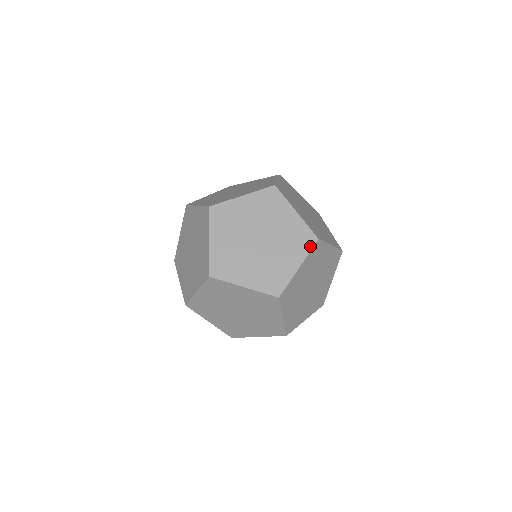
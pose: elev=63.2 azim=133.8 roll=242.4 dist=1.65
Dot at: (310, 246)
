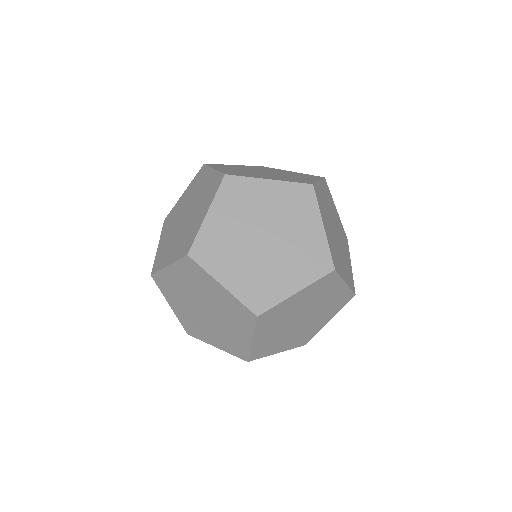
Dot at: (312, 198)
